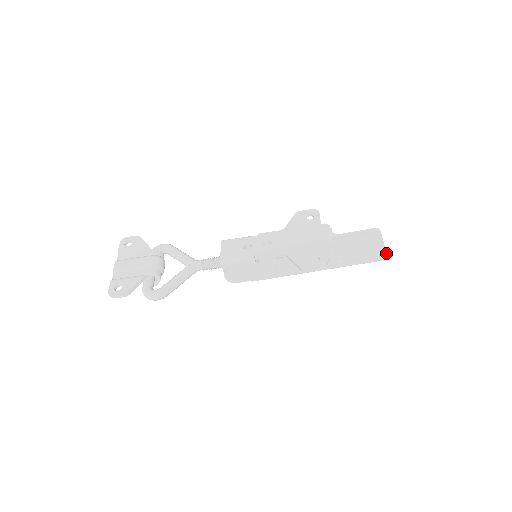
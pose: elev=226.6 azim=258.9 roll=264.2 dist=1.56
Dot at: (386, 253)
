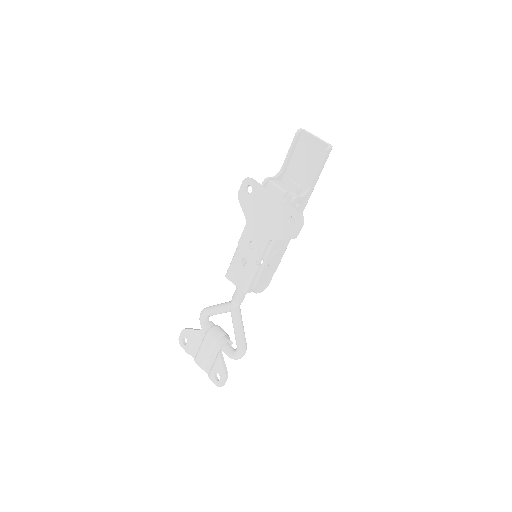
Dot at: (326, 144)
